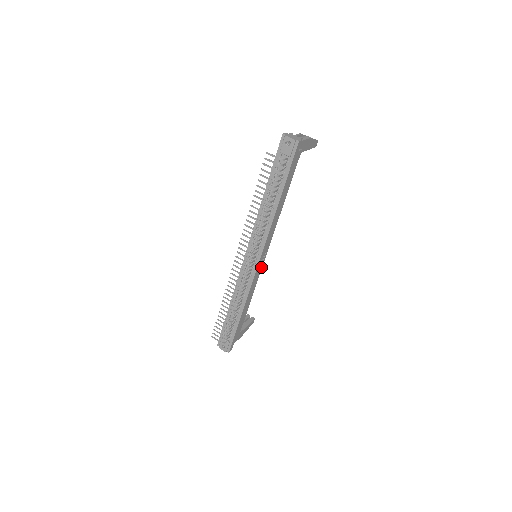
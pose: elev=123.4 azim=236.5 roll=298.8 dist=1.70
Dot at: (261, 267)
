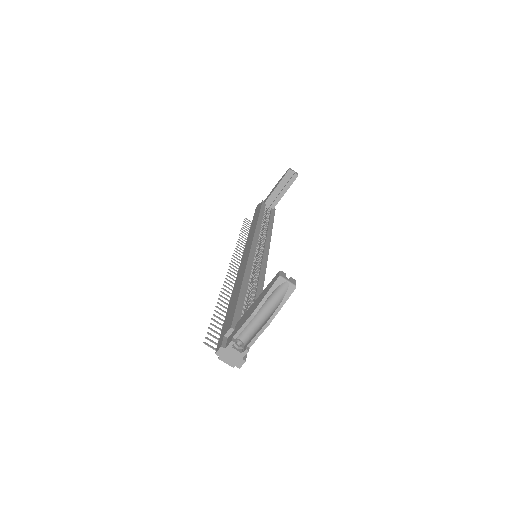
Dot at: occluded
